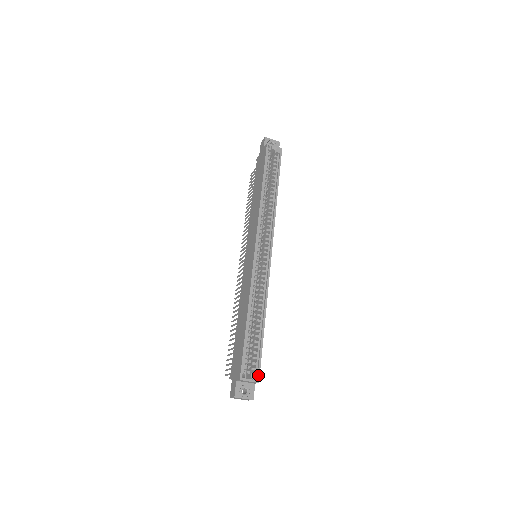
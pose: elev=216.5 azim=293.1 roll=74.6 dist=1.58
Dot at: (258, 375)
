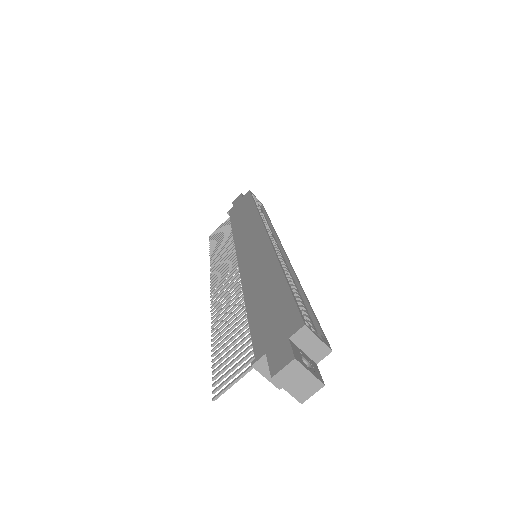
Dot at: (326, 340)
